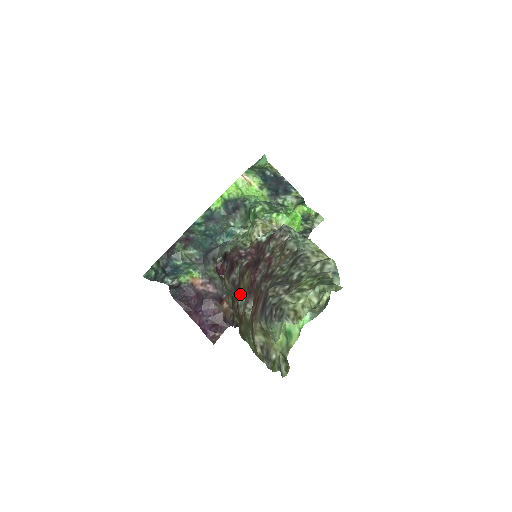
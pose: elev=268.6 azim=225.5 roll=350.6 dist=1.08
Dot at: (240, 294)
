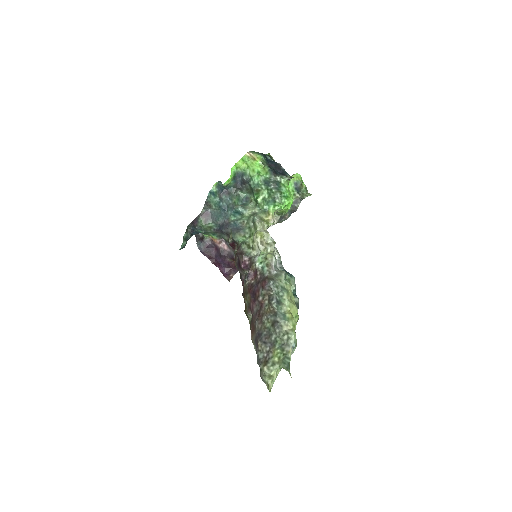
Dot at: (245, 298)
